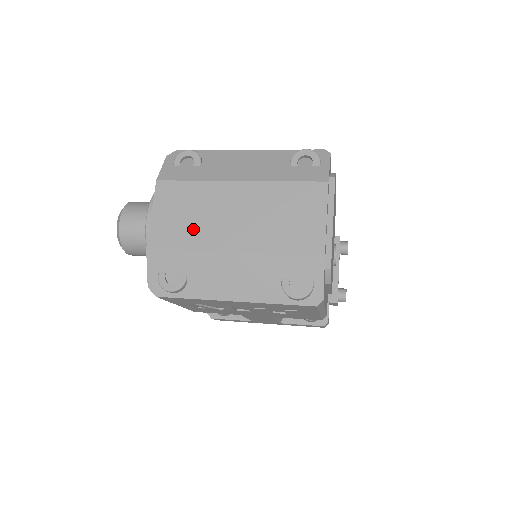
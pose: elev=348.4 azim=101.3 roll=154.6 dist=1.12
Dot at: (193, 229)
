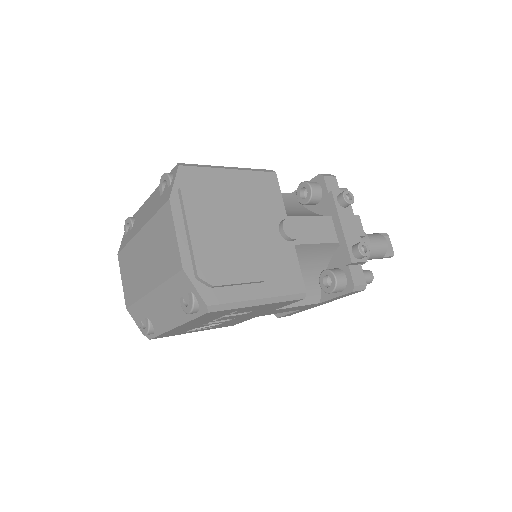
Dot at: (135, 283)
